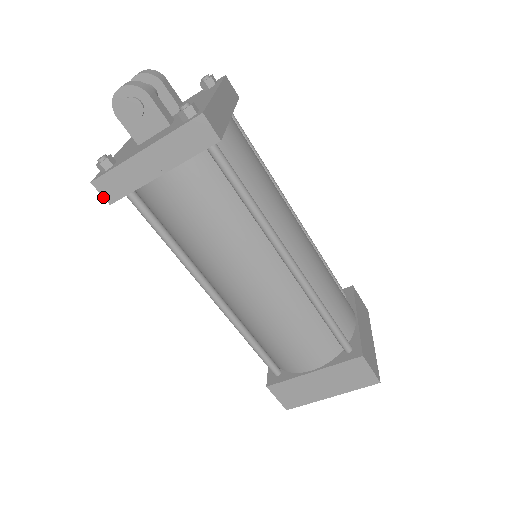
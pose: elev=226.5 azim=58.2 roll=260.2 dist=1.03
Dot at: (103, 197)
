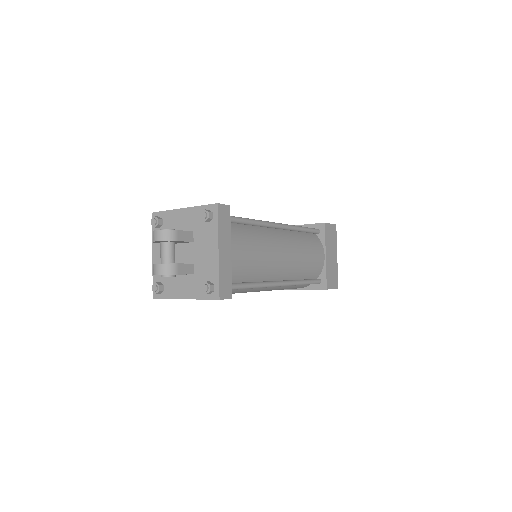
Dot at: occluded
